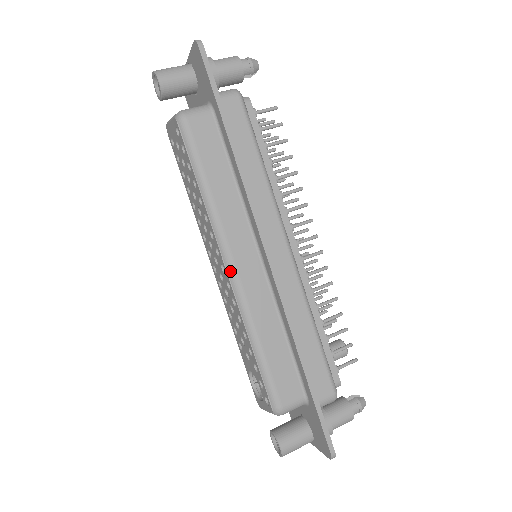
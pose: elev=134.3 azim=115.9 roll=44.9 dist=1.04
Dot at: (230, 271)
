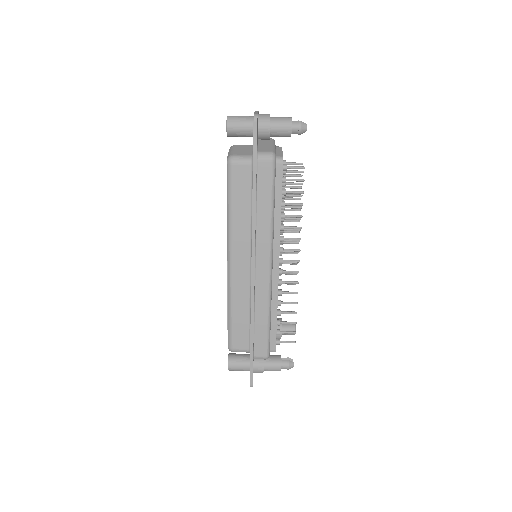
Dot at: (229, 265)
